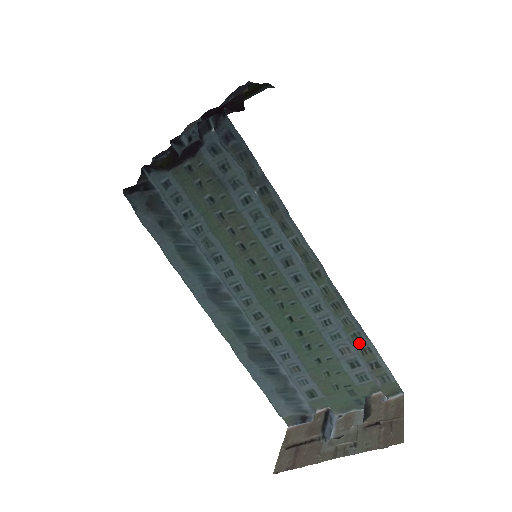
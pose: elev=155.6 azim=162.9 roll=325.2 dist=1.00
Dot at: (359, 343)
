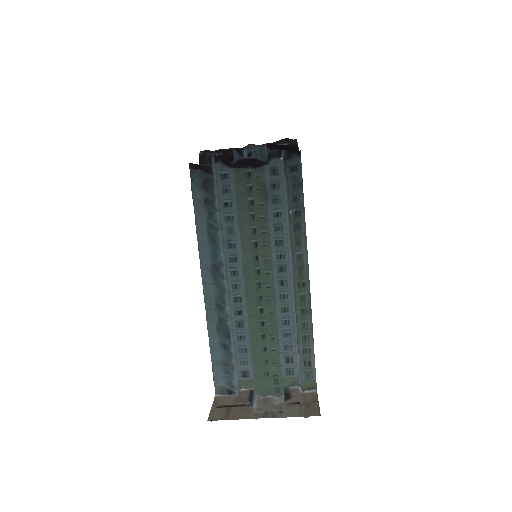
Dot at: (305, 344)
